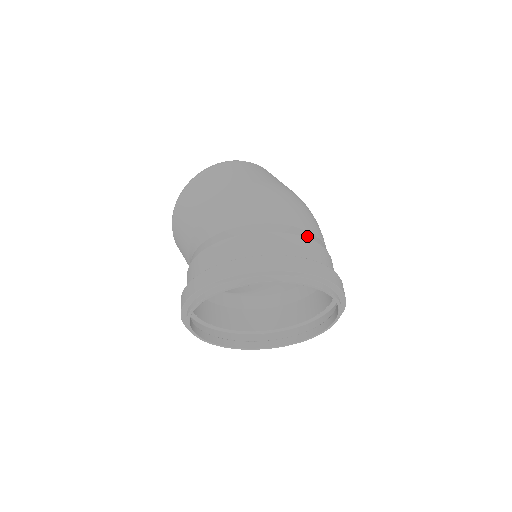
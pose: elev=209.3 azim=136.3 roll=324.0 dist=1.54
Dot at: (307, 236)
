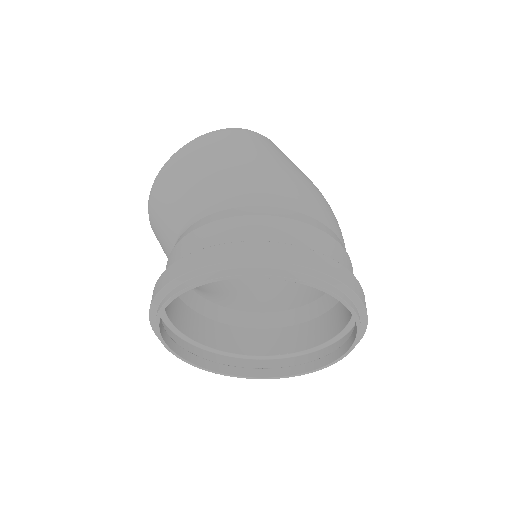
Dot at: occluded
